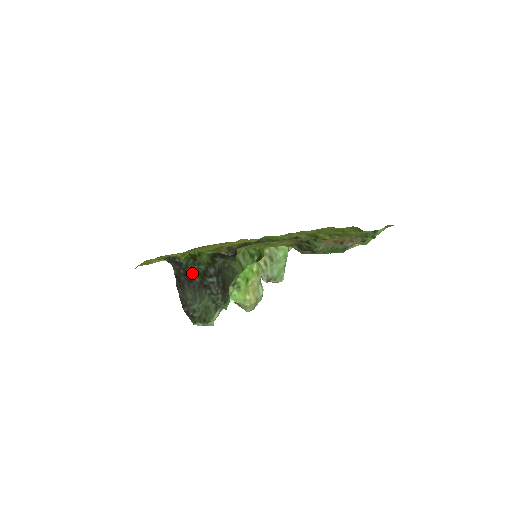
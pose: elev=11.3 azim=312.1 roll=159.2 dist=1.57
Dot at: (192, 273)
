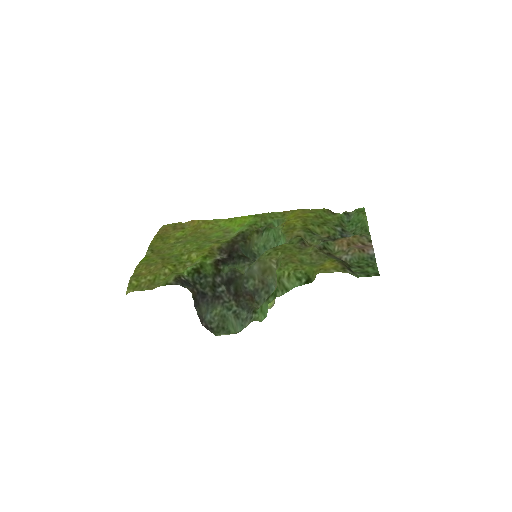
Dot at: (202, 288)
